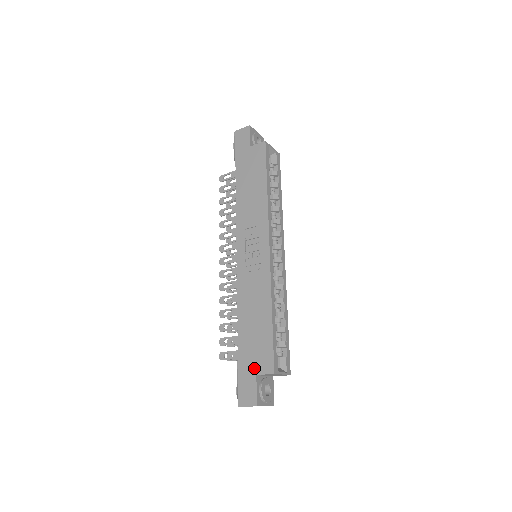
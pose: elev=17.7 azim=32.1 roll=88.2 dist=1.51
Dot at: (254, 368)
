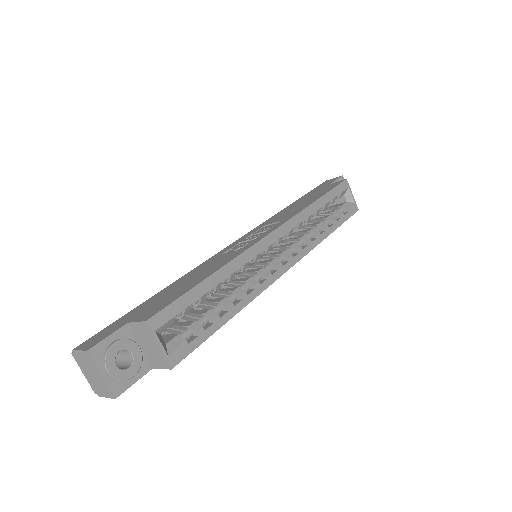
Dot at: (134, 316)
